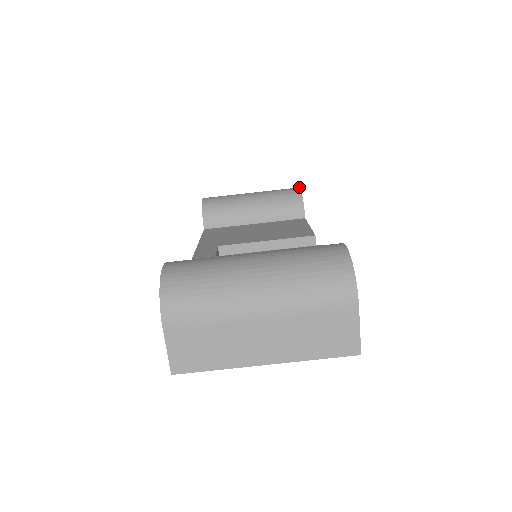
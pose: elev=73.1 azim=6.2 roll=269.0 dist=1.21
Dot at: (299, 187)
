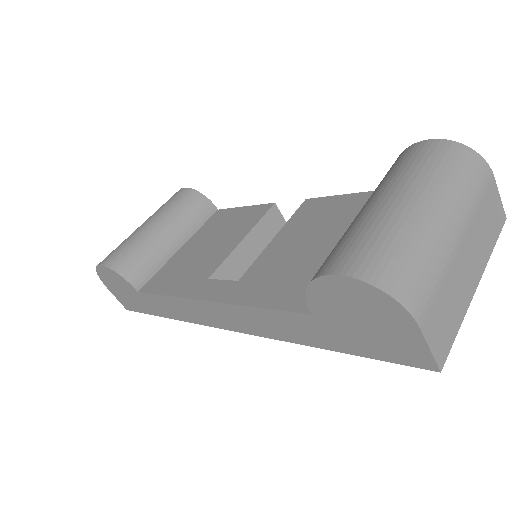
Dot at: (181, 188)
